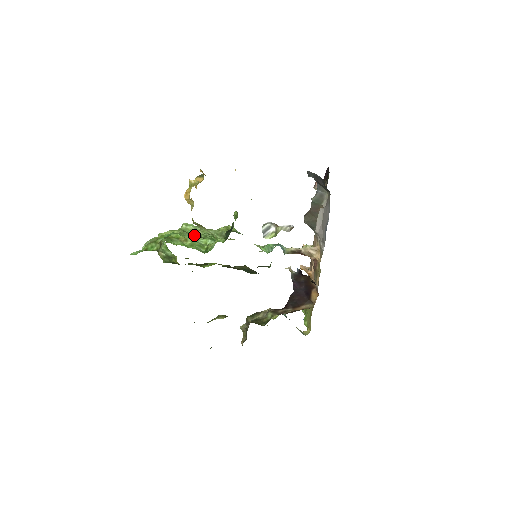
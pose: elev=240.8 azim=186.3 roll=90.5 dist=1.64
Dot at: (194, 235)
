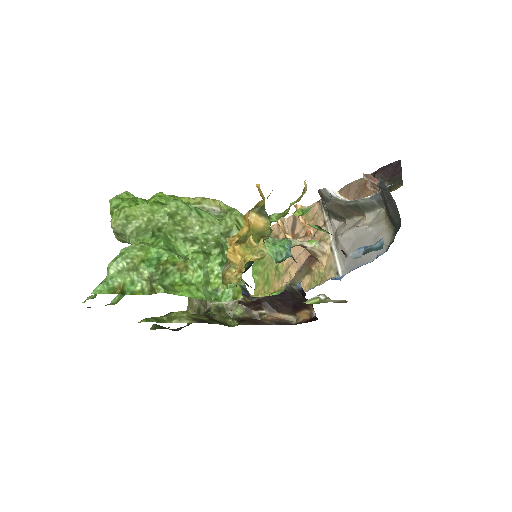
Dot at: (191, 239)
